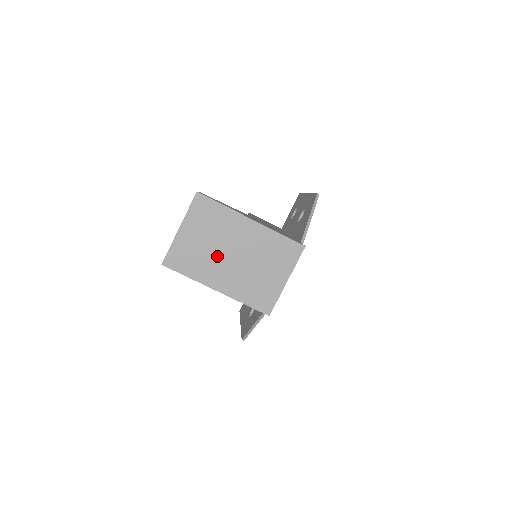
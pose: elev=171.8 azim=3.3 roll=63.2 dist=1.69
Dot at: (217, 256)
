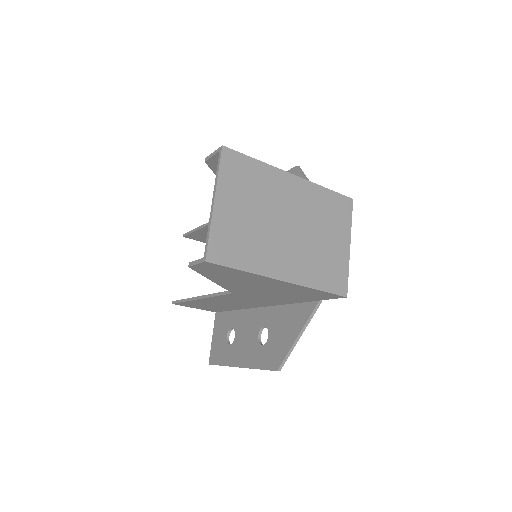
Dot at: (270, 231)
